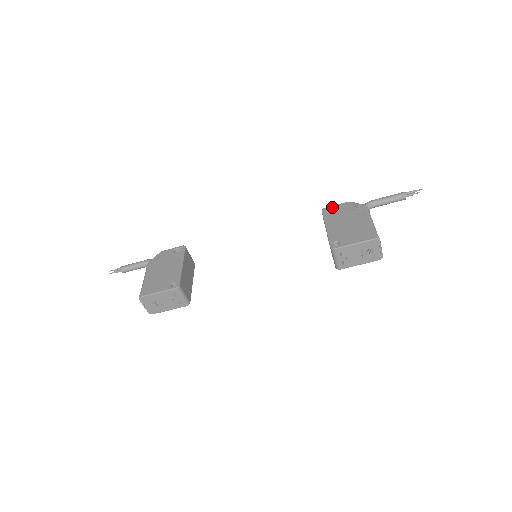
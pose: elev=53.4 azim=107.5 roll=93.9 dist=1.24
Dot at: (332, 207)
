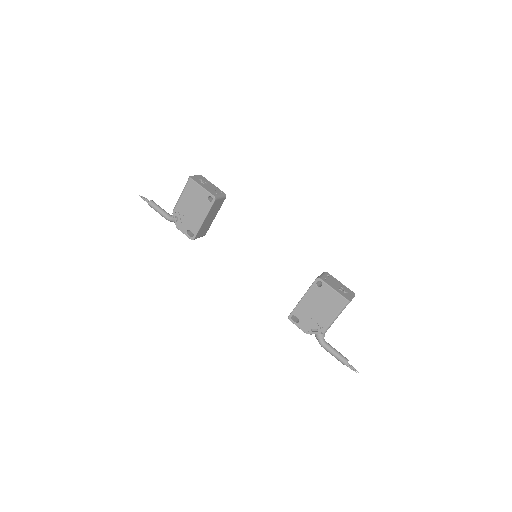
Dot at: occluded
